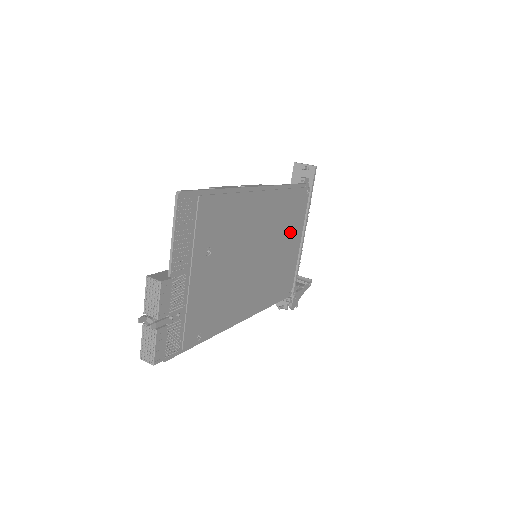
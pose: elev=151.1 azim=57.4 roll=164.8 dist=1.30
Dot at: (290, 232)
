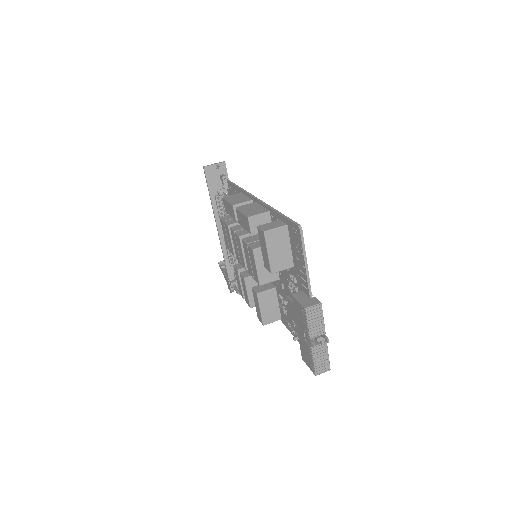
Dot at: occluded
